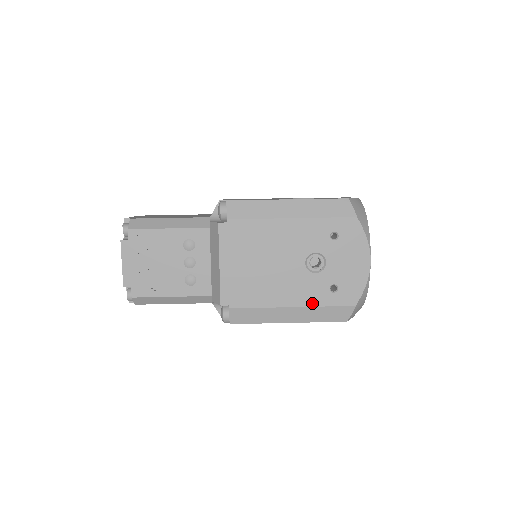
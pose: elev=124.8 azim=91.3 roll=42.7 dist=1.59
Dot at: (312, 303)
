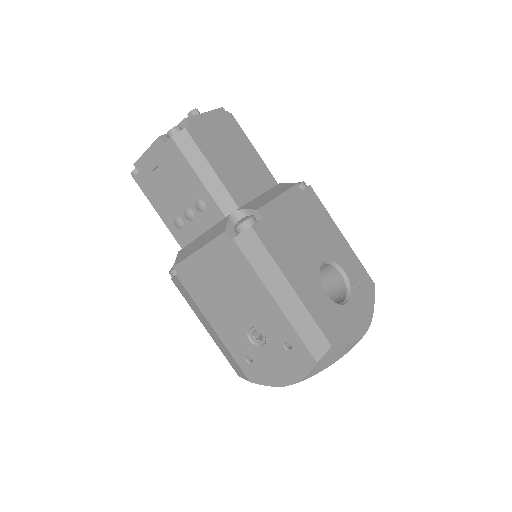
Dot at: (227, 345)
